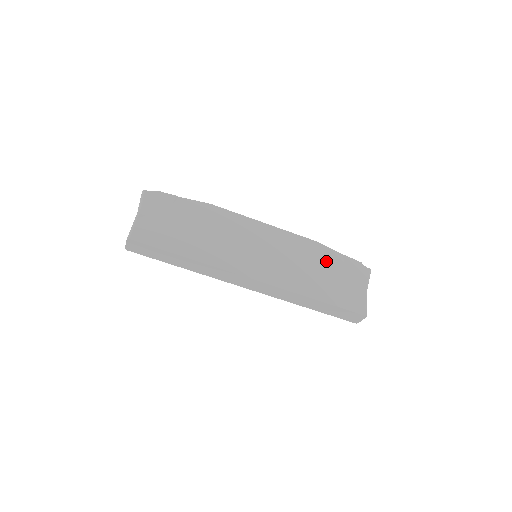
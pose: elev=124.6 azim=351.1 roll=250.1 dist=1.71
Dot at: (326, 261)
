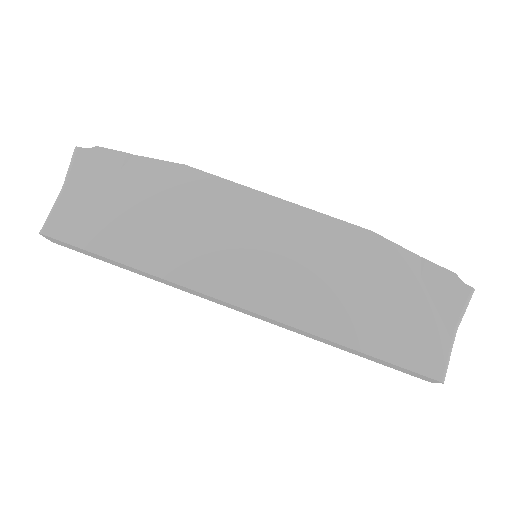
Dot at: (383, 270)
